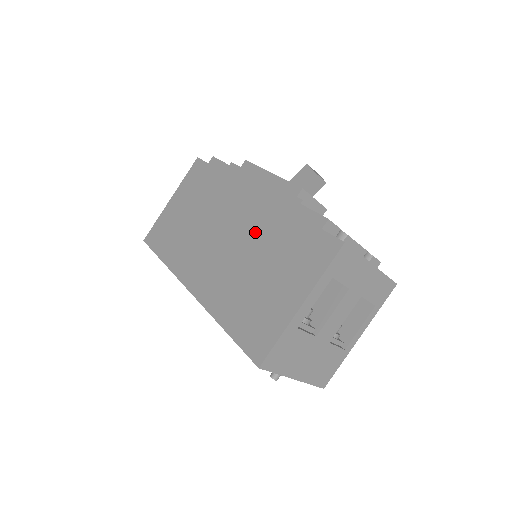
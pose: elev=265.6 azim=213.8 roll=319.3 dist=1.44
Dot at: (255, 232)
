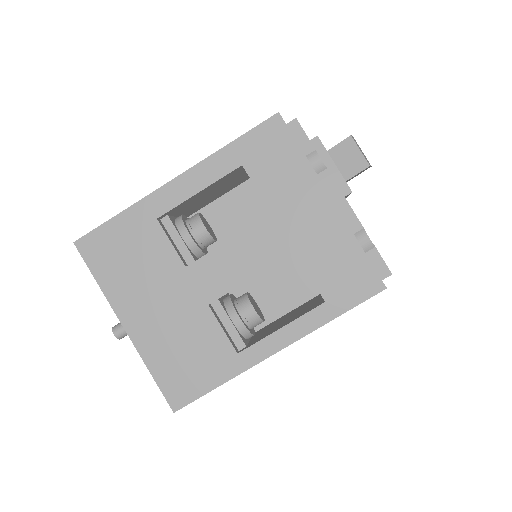
Dot at: occluded
